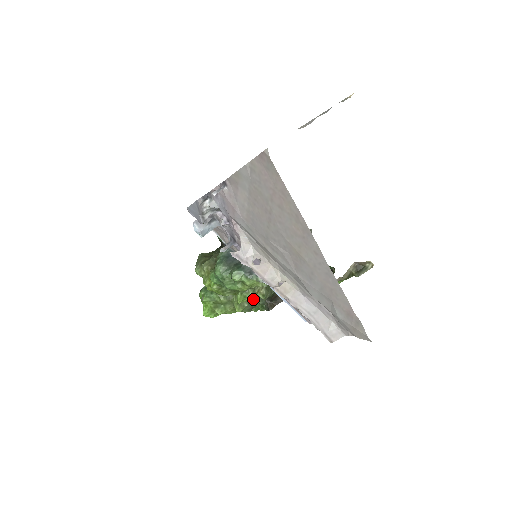
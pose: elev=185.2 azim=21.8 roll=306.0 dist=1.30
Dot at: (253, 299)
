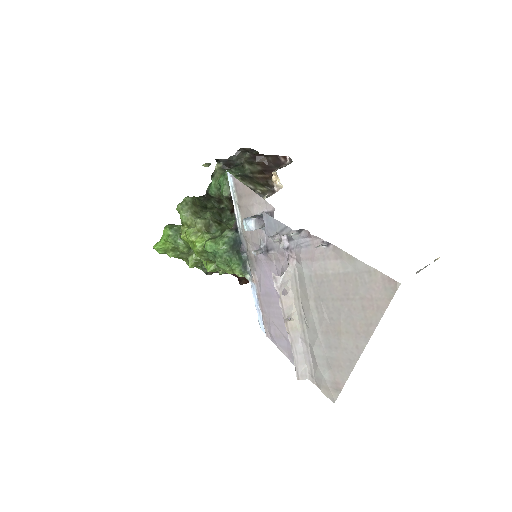
Dot at: occluded
